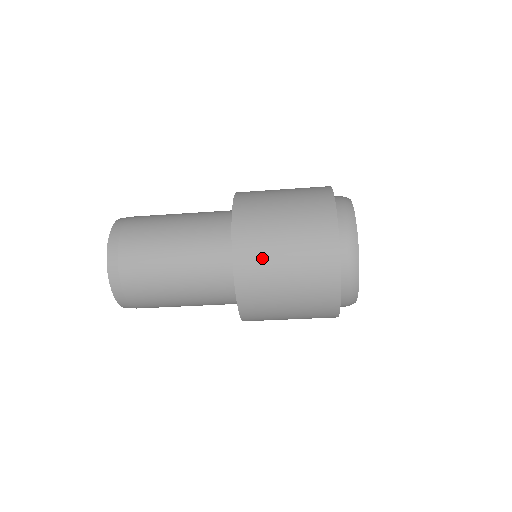
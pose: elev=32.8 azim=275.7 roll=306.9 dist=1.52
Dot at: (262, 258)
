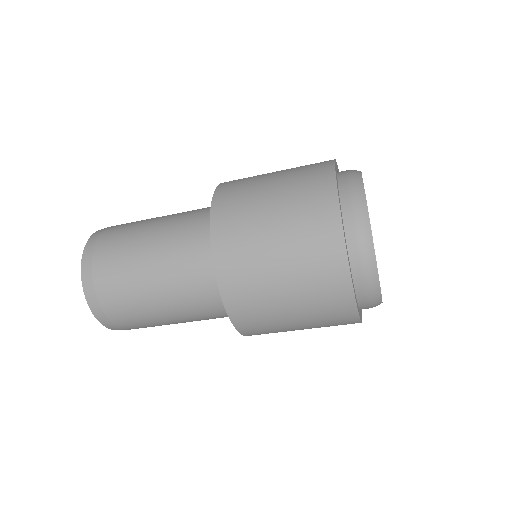
Dot at: (249, 266)
